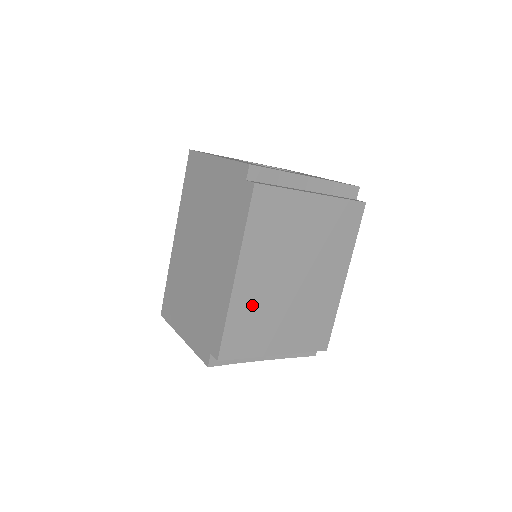
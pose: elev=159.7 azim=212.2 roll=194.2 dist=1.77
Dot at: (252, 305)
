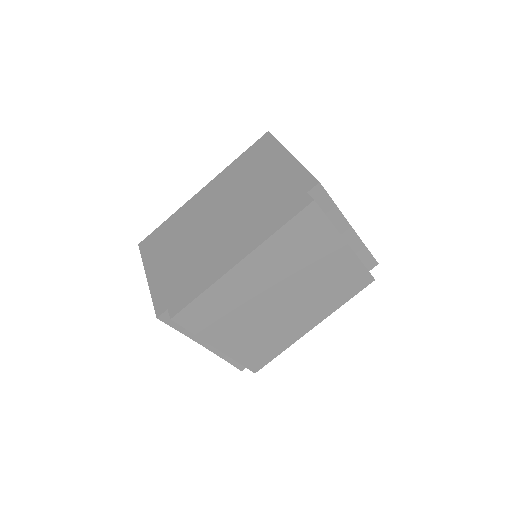
Dot at: (233, 294)
